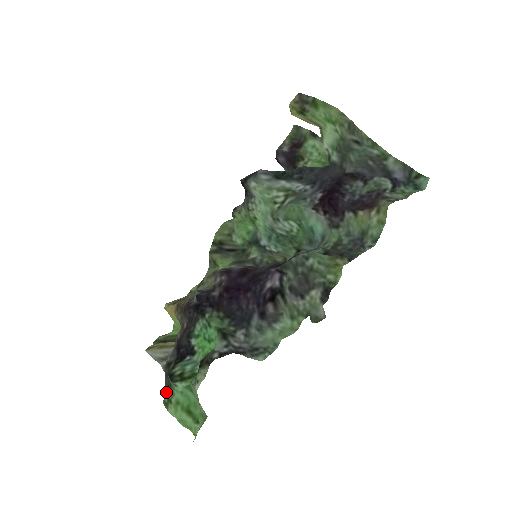
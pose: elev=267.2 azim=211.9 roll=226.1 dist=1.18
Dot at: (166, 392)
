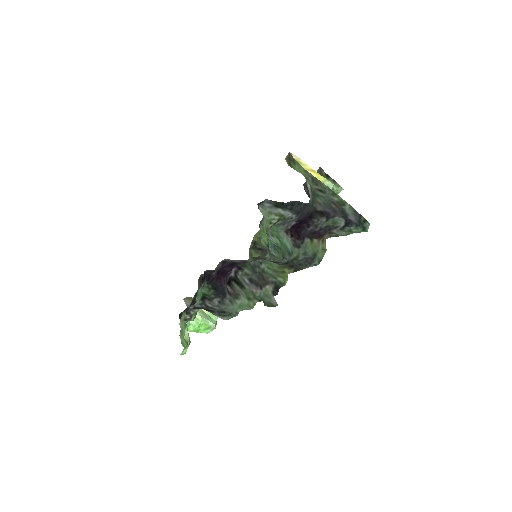
Dot at: occluded
